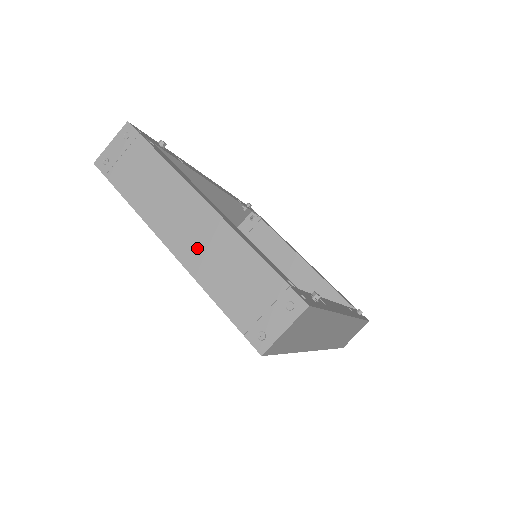
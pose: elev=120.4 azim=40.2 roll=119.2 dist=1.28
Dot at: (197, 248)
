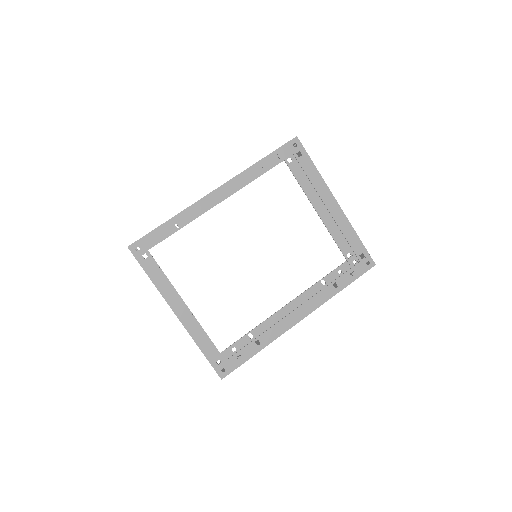
Dot at: occluded
